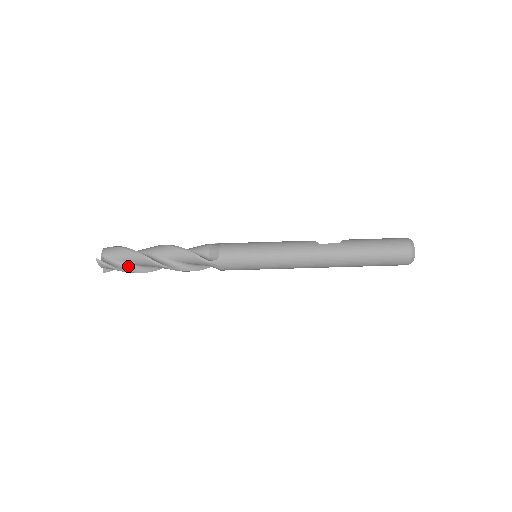
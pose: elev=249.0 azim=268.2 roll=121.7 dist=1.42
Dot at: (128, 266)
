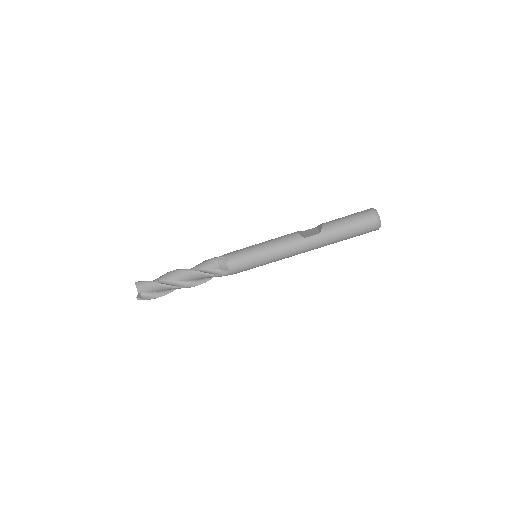
Dot at: (161, 292)
